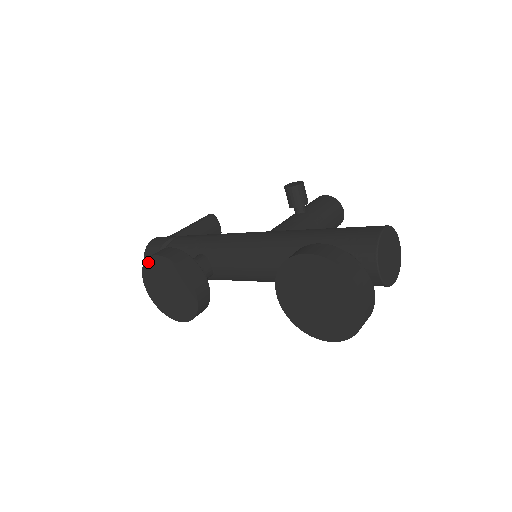
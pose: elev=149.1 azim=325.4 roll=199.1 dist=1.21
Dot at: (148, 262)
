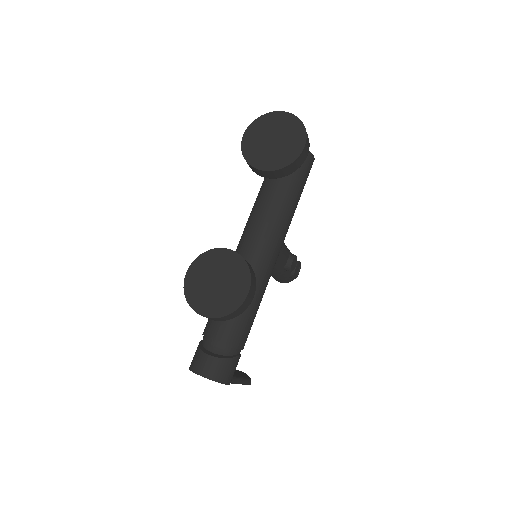
Dot at: (186, 288)
